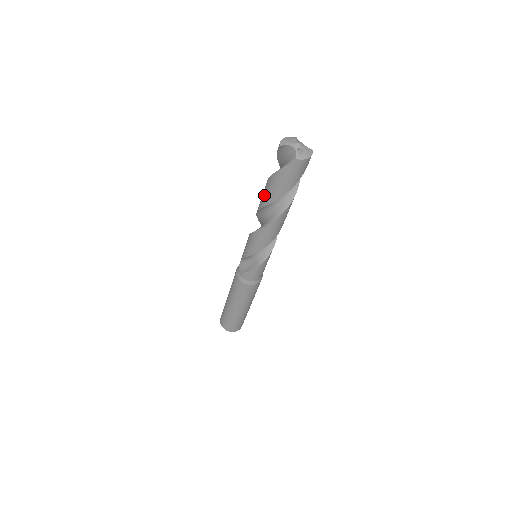
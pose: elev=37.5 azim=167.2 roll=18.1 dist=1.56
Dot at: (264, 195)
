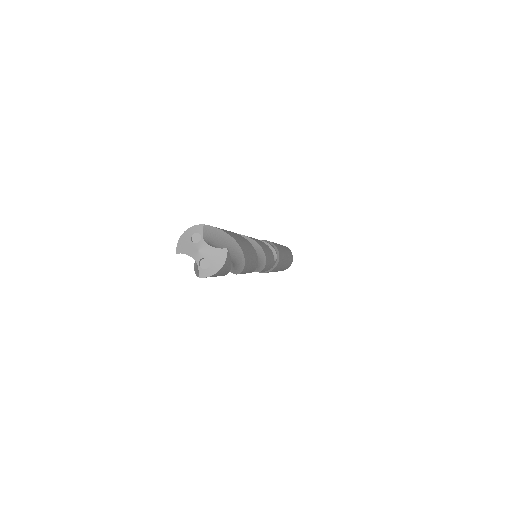
Dot at: occluded
